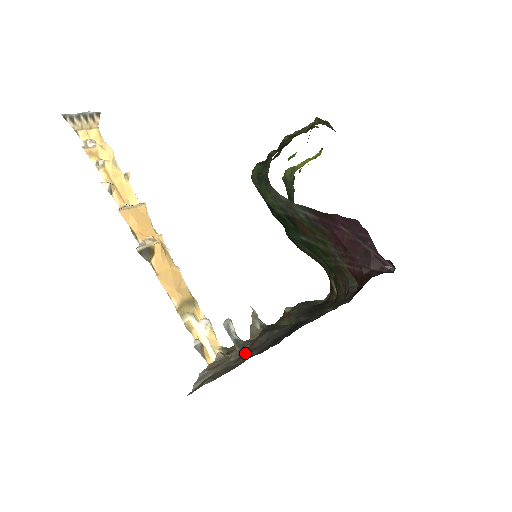
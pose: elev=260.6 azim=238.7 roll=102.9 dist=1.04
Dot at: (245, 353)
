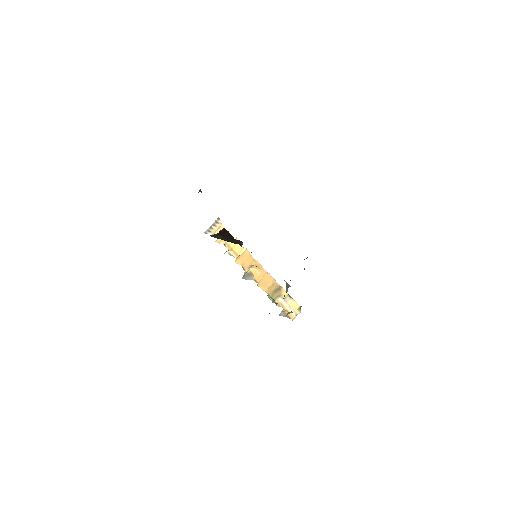
Dot at: occluded
